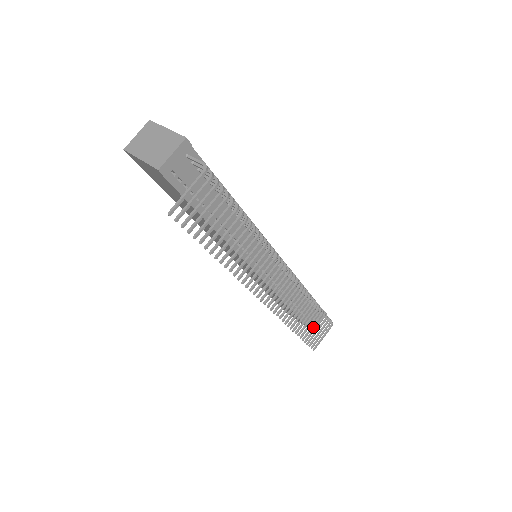
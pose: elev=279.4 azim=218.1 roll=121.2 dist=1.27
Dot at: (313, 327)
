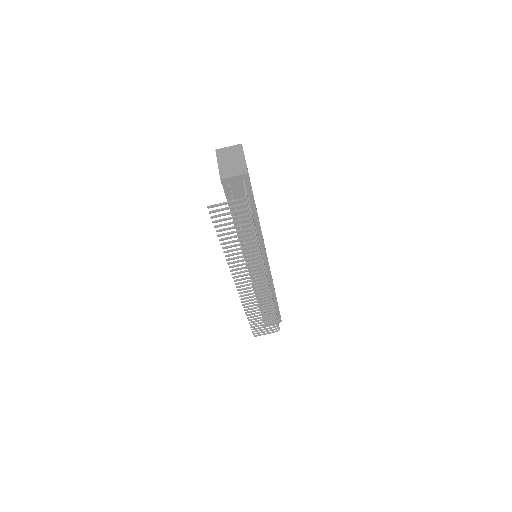
Dot at: occluded
